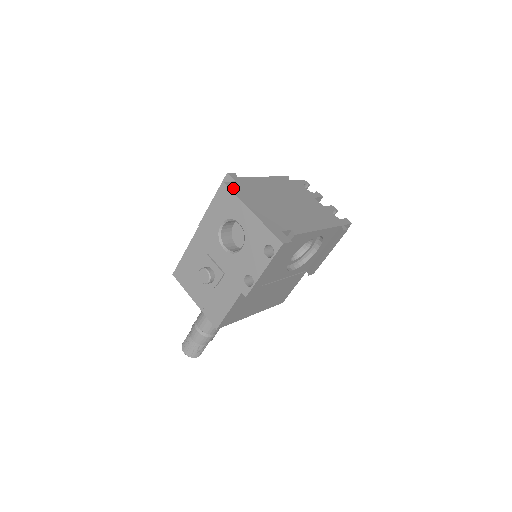
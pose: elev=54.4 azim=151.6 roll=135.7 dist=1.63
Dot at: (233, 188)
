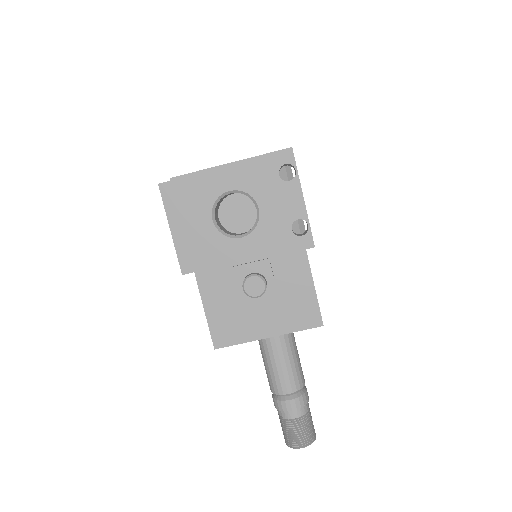
Dot at: (185, 175)
